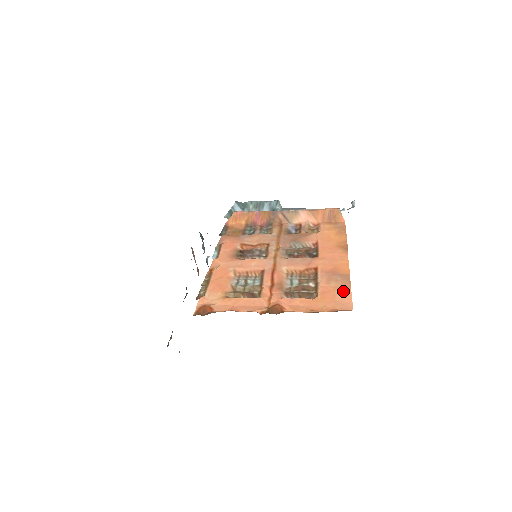
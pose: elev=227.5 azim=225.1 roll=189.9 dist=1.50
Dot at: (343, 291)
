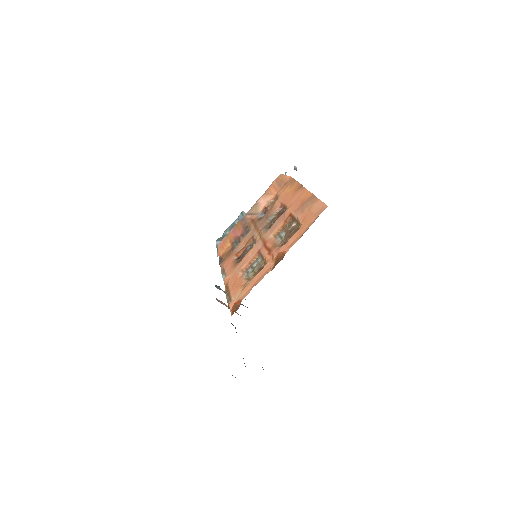
Dot at: (315, 205)
